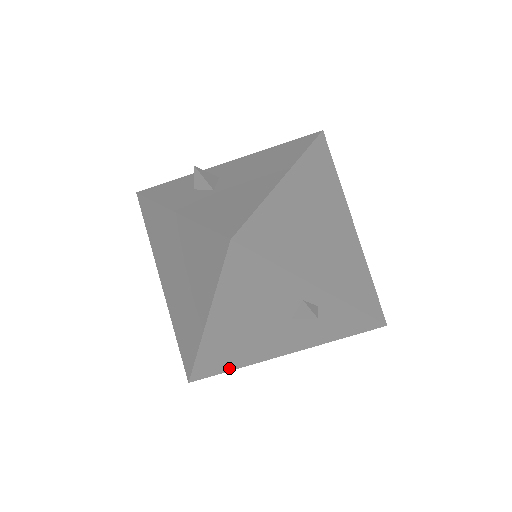
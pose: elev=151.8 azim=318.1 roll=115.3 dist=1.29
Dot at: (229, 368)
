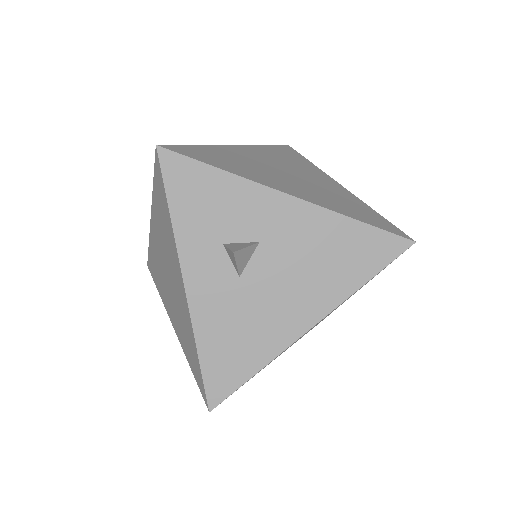
Dot at: occluded
